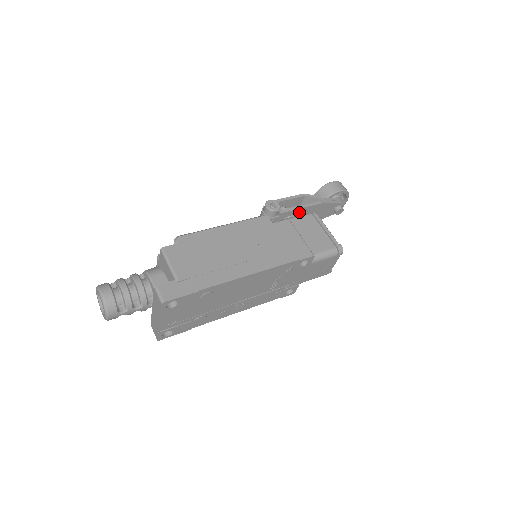
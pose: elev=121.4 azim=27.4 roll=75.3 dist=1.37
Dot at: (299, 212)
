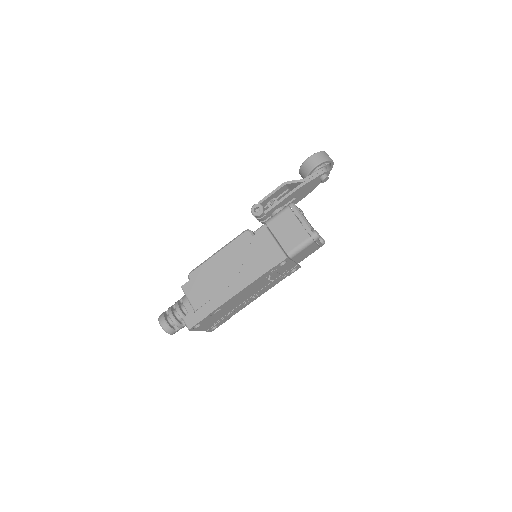
Dot at: (283, 202)
